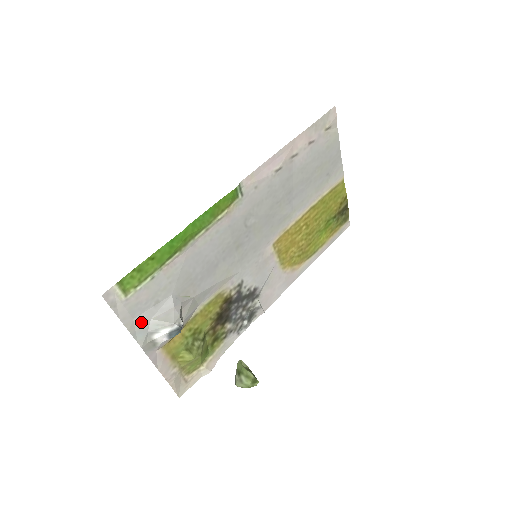
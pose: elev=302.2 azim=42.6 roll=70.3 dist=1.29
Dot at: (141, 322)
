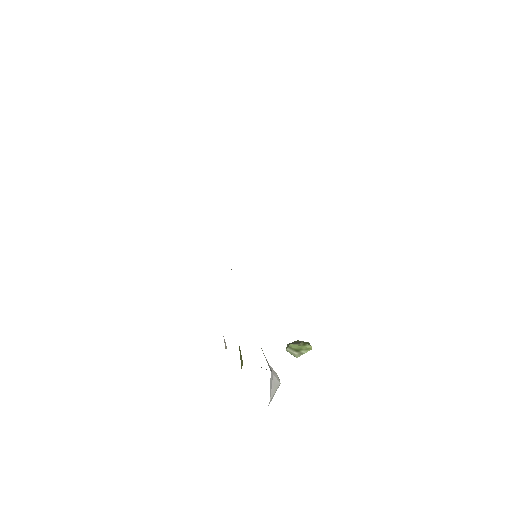
Dot at: occluded
